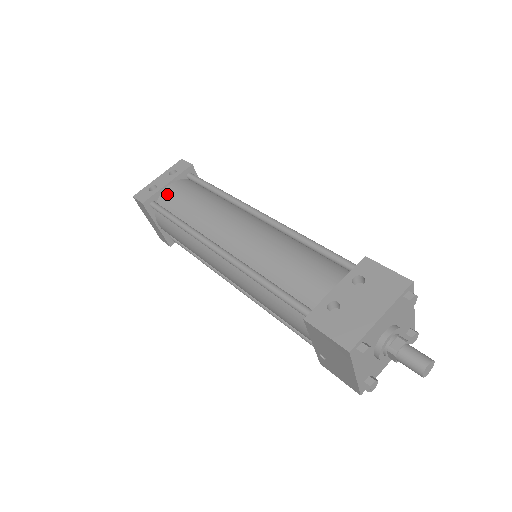
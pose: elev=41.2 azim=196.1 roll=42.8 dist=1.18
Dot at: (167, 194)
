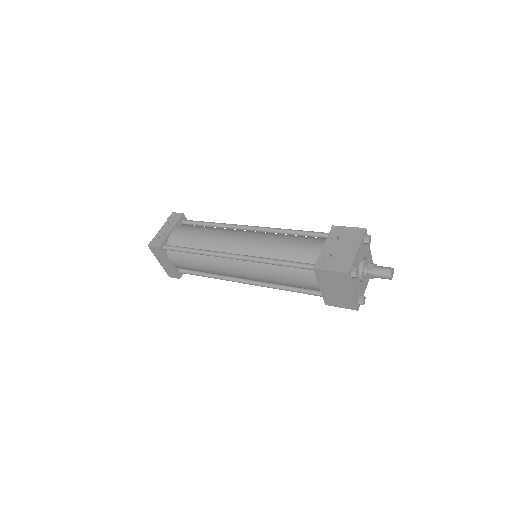
Dot at: (174, 237)
